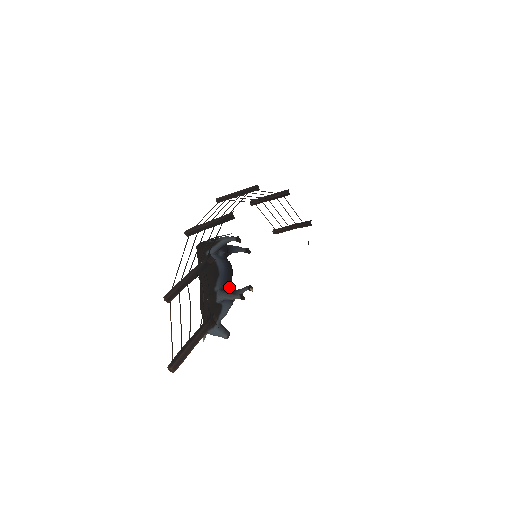
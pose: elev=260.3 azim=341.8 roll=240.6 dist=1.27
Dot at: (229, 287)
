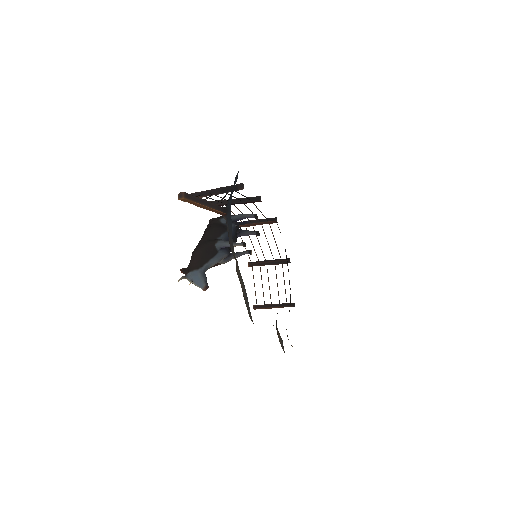
Dot at: (229, 247)
